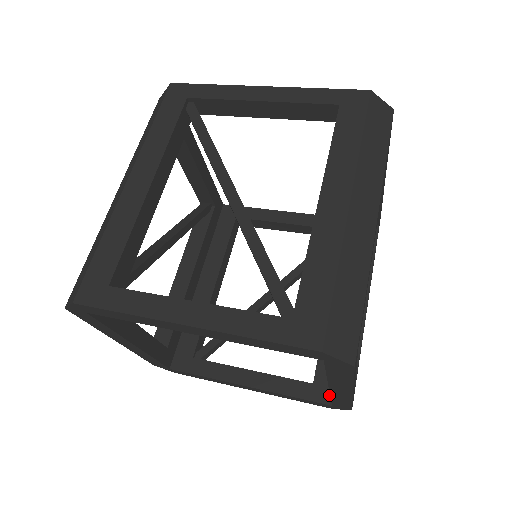
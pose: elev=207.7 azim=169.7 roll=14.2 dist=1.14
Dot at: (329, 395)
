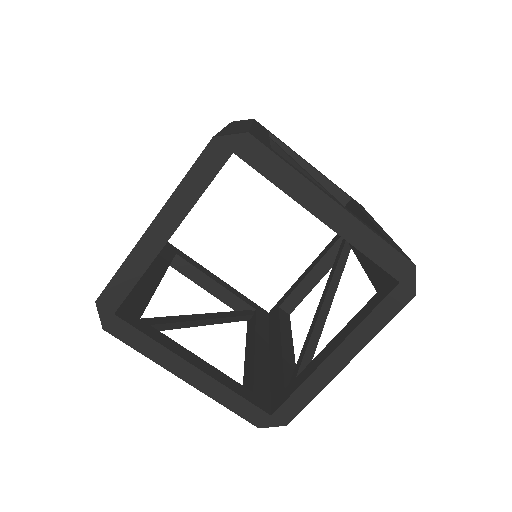
Dot at: (267, 406)
